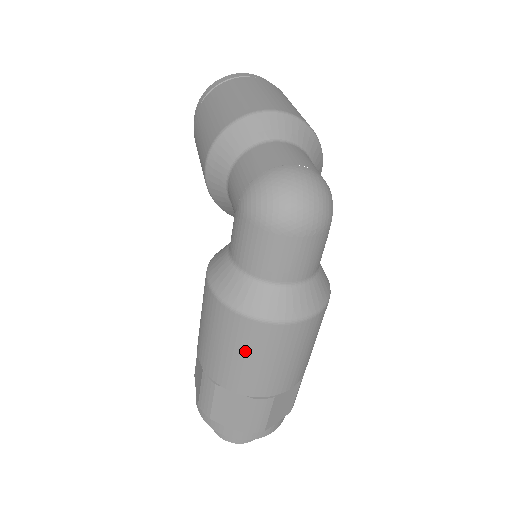
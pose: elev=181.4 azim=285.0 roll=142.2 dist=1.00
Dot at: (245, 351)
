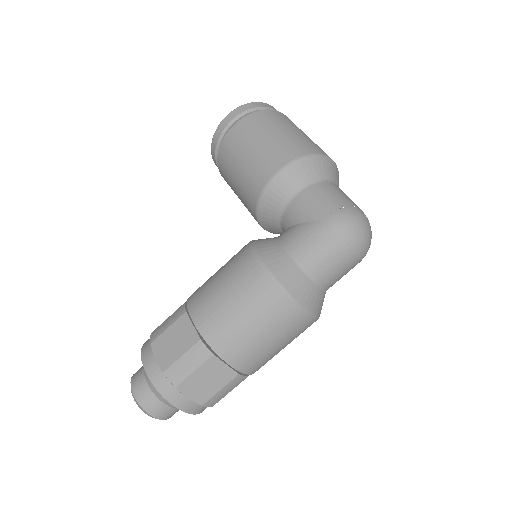
Dot at: (271, 331)
